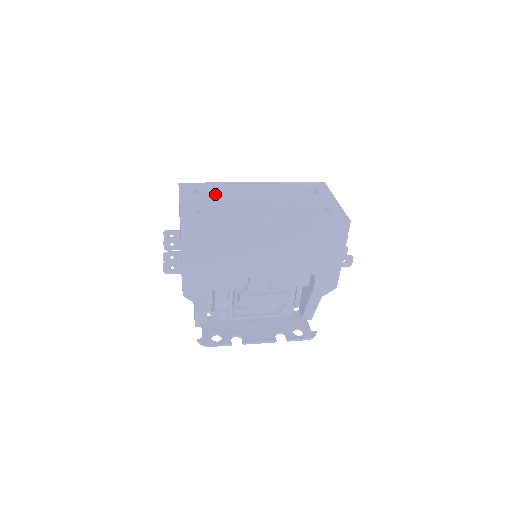
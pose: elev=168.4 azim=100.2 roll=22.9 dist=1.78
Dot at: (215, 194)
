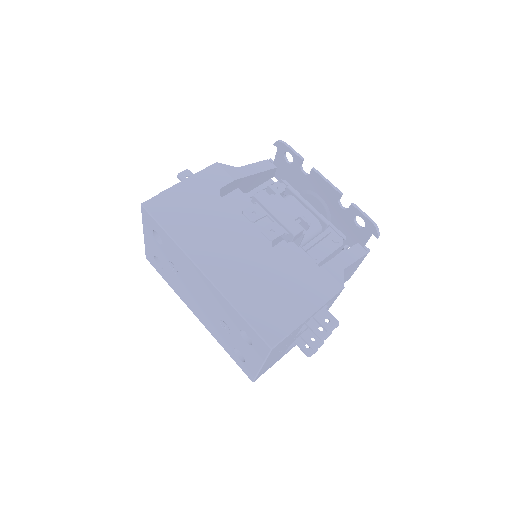
Dot at: (166, 252)
